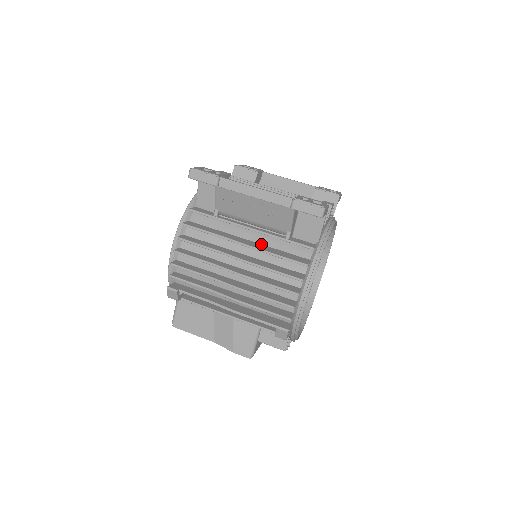
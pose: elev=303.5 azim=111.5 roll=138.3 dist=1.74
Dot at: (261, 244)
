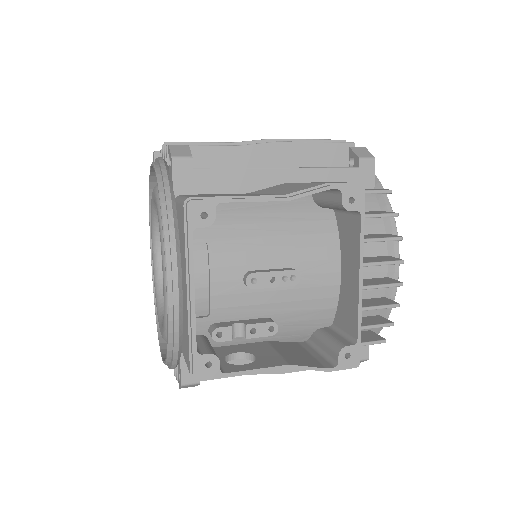
Dot at: occluded
